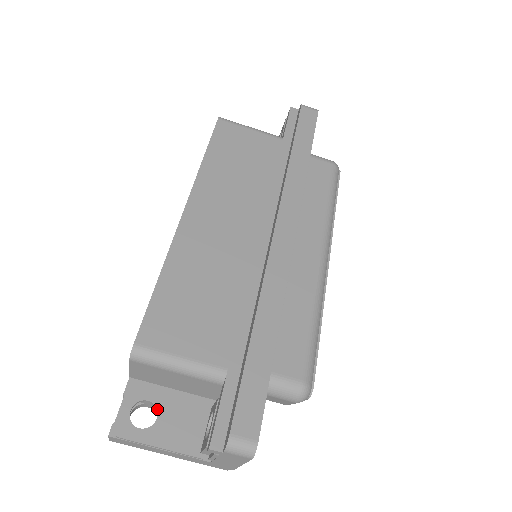
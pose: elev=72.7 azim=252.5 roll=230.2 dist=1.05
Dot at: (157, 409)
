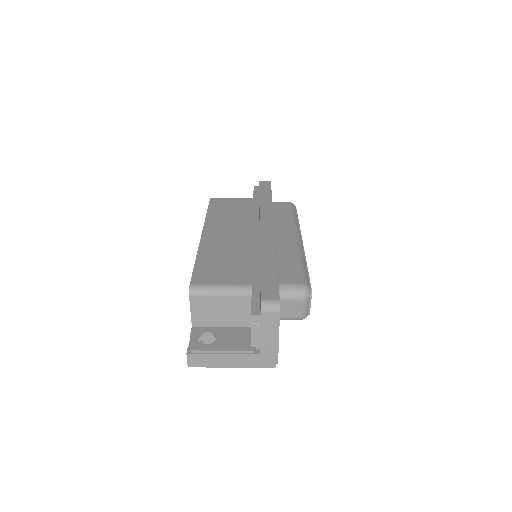
Dot at: (215, 335)
